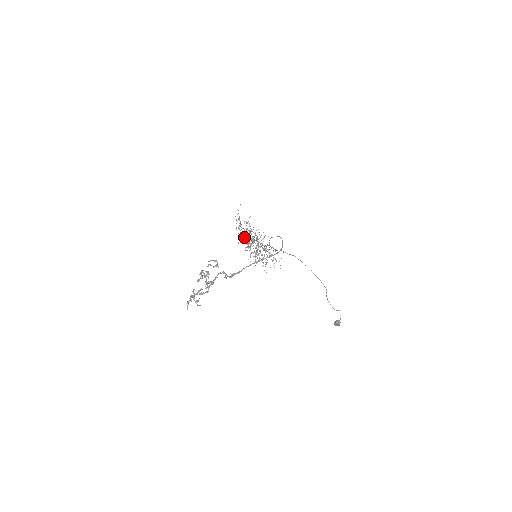
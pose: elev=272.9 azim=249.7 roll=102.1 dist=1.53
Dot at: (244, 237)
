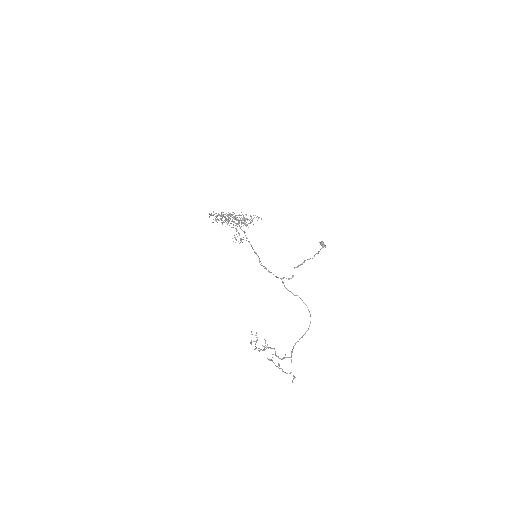
Dot at: occluded
